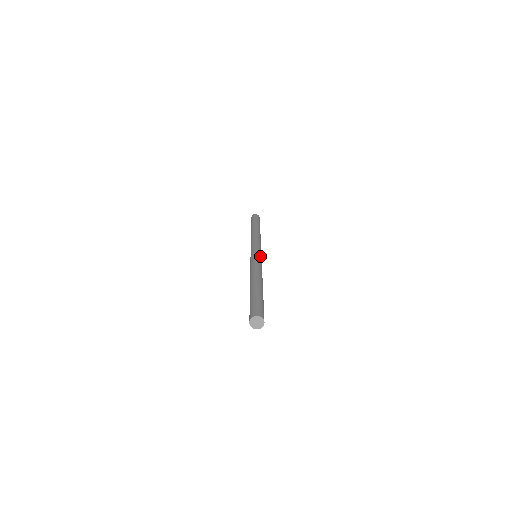
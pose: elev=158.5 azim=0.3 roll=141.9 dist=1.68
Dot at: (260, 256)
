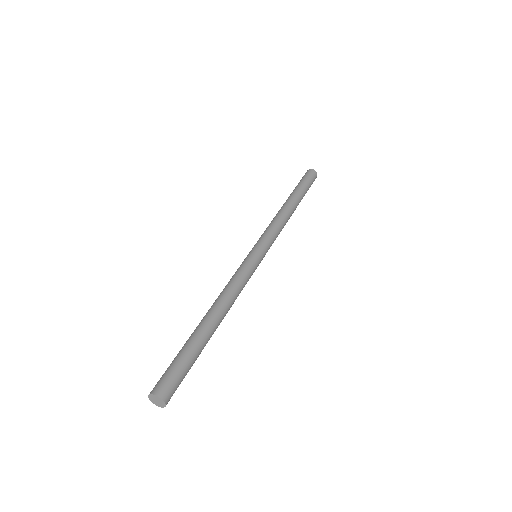
Dot at: (257, 263)
